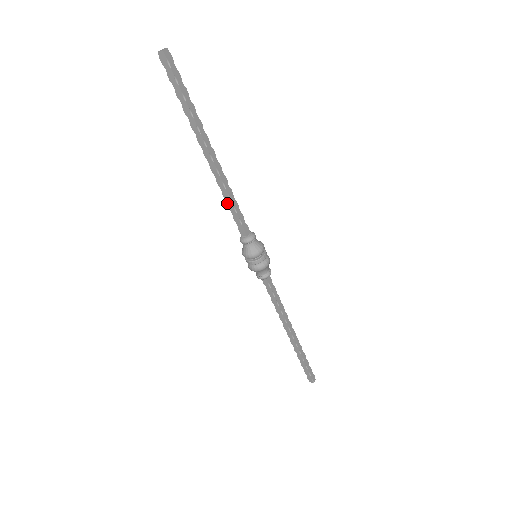
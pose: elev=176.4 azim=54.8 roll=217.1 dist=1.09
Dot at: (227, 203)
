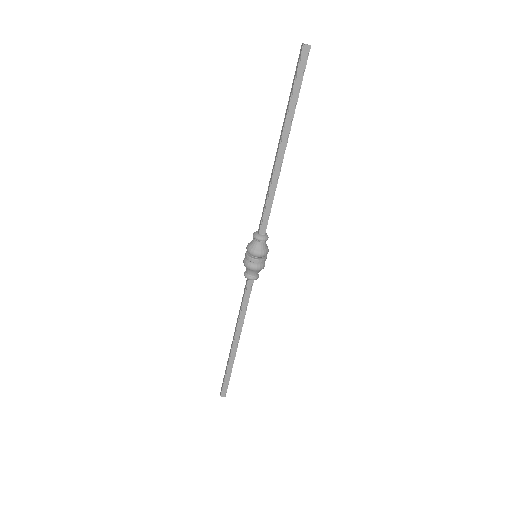
Dot at: (268, 198)
